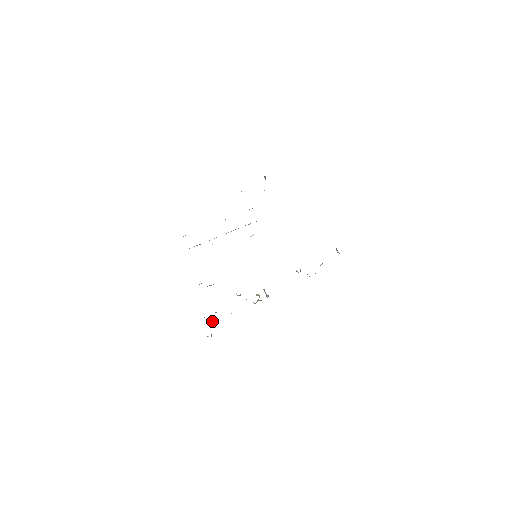
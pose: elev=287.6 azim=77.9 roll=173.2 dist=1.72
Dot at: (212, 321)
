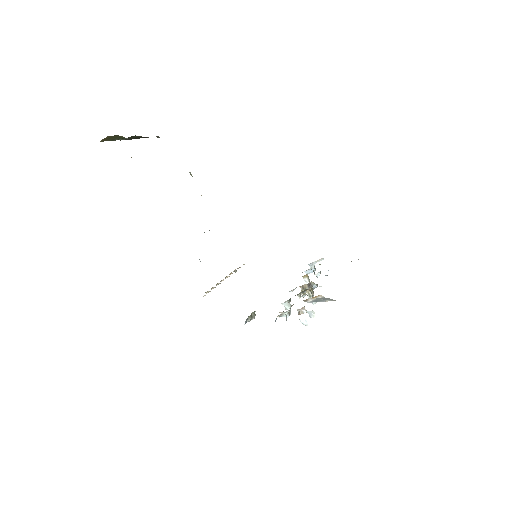
Dot at: occluded
